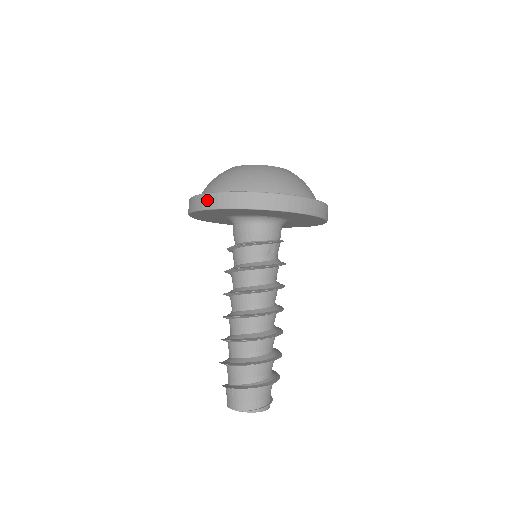
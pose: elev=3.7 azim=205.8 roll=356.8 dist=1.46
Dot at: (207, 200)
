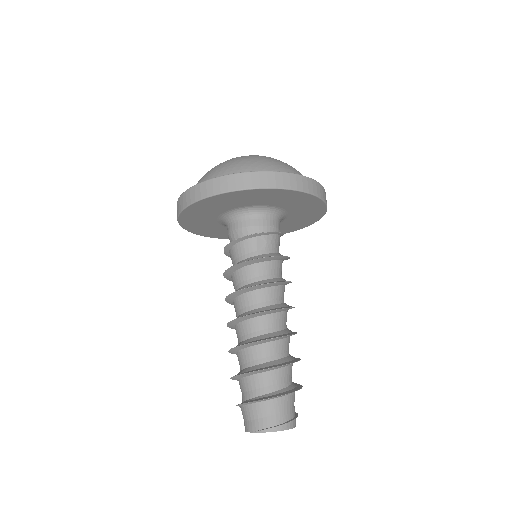
Dot at: (178, 205)
